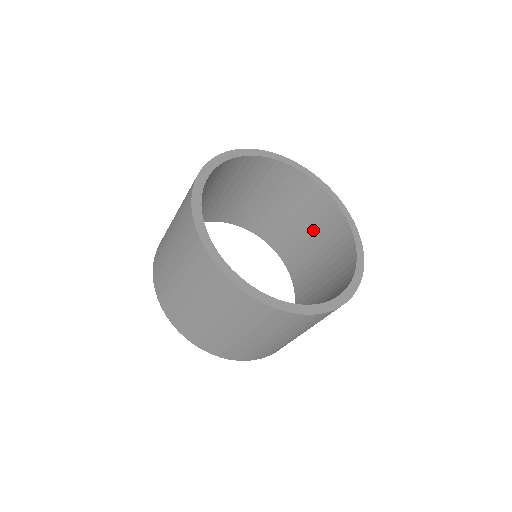
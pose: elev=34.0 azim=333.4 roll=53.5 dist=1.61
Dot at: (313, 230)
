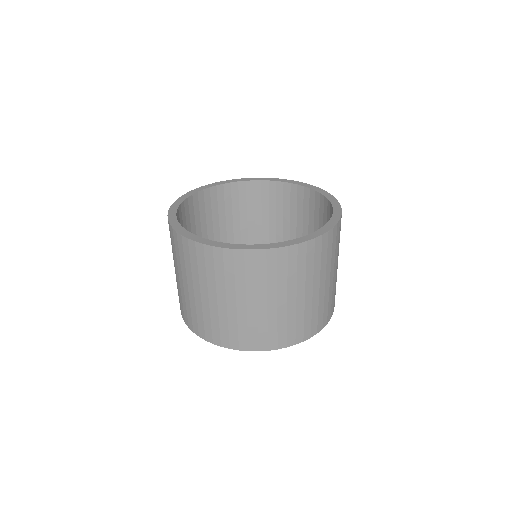
Dot at: occluded
